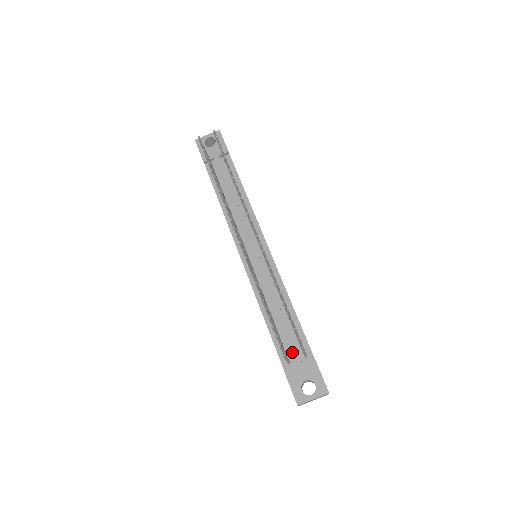
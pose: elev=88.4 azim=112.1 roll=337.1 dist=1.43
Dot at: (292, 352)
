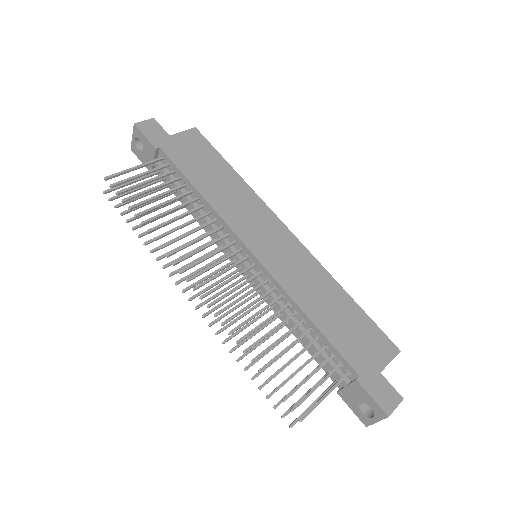
Dot at: occluded
